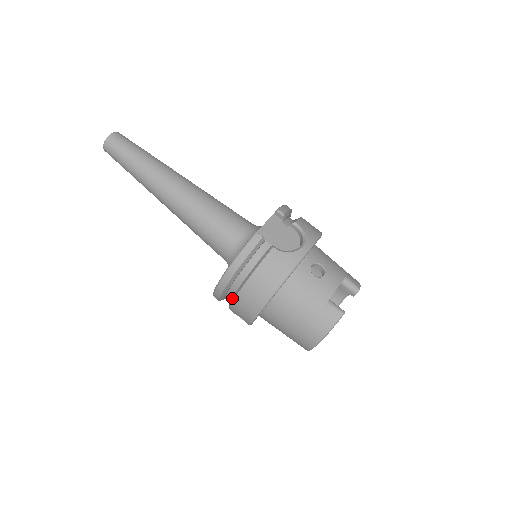
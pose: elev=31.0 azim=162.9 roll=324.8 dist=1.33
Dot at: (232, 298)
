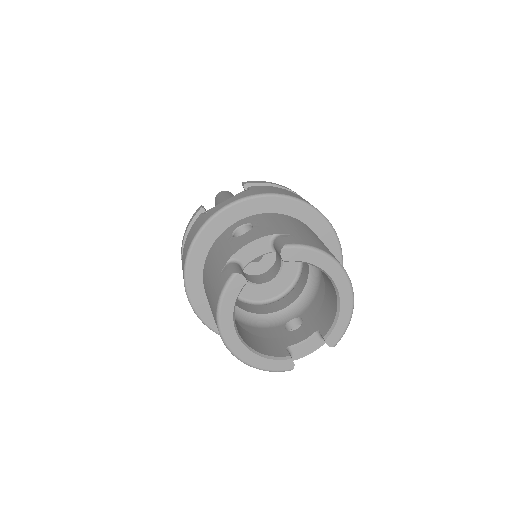
Dot at: occluded
